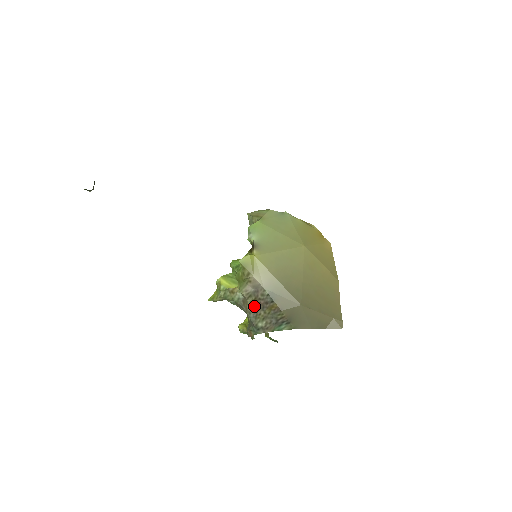
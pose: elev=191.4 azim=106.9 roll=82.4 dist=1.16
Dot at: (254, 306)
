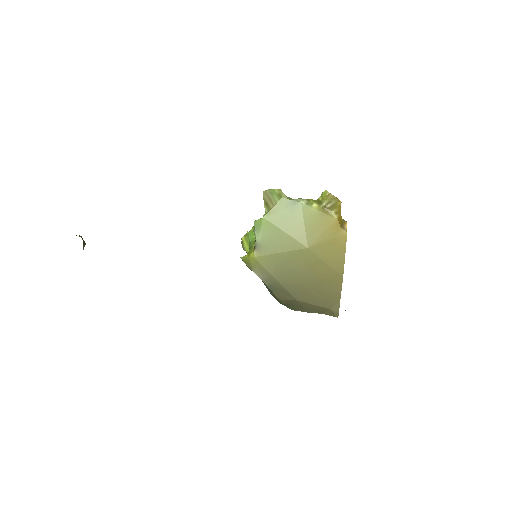
Dot at: occluded
